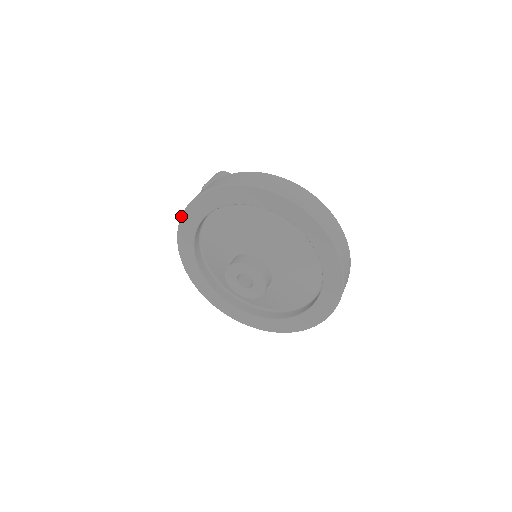
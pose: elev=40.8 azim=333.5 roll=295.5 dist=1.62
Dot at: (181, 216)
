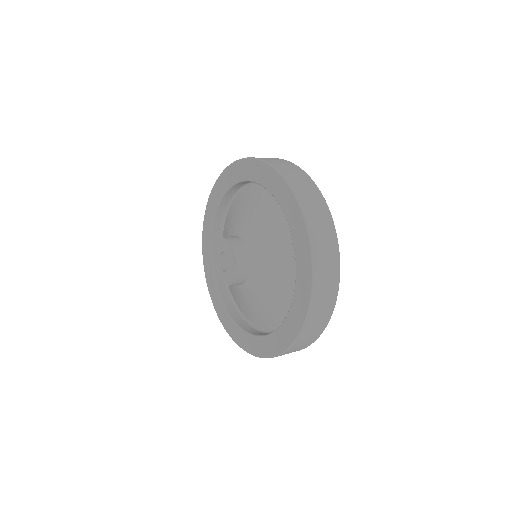
Dot at: (202, 237)
